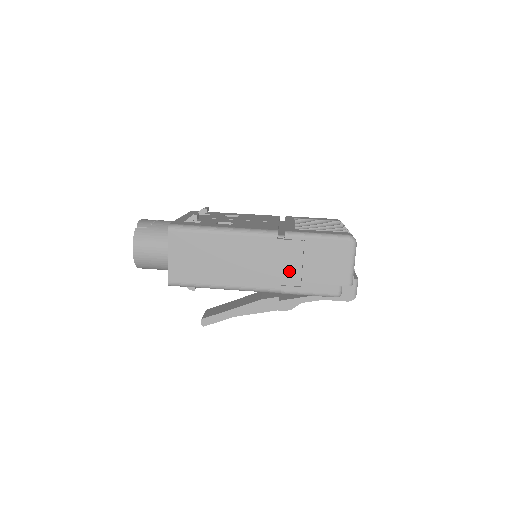
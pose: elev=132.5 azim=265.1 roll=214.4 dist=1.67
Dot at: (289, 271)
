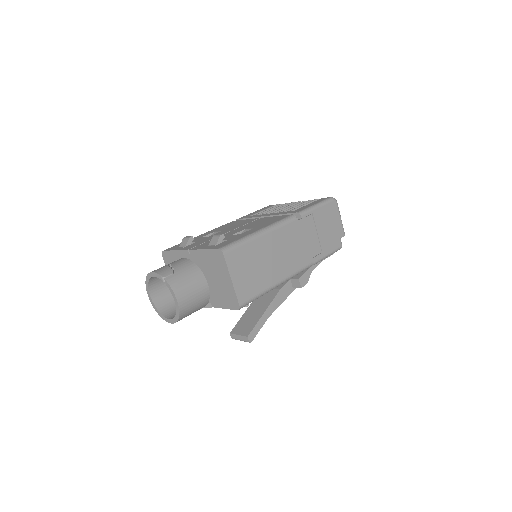
Dot at: (312, 244)
